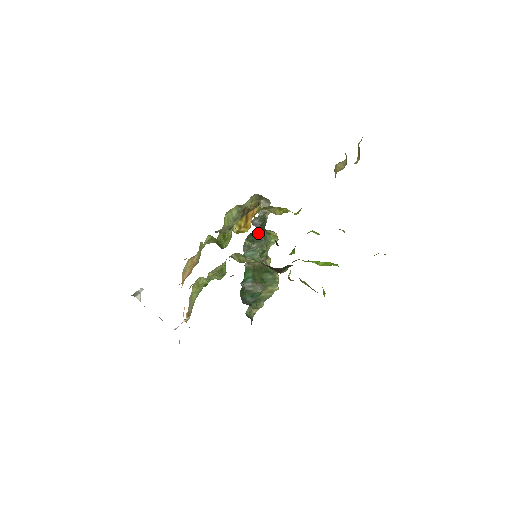
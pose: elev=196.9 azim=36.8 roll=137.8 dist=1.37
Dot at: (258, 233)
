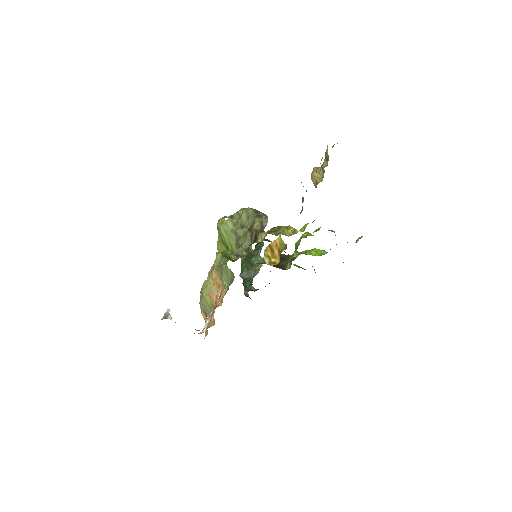
Dot at: (260, 242)
